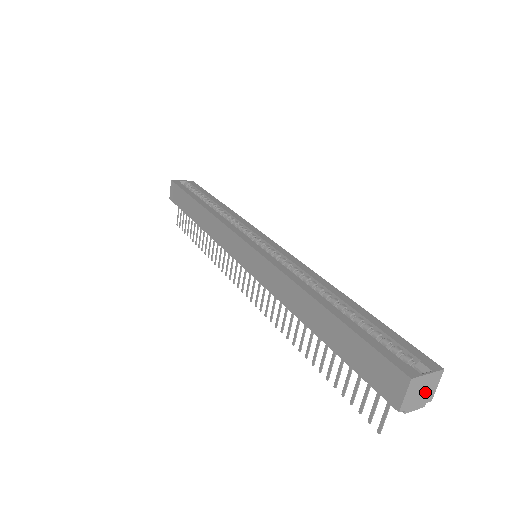
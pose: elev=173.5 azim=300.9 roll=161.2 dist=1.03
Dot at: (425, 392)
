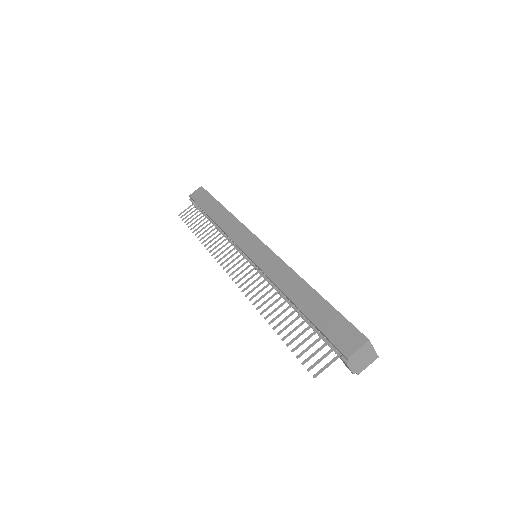
Dot at: (363, 362)
